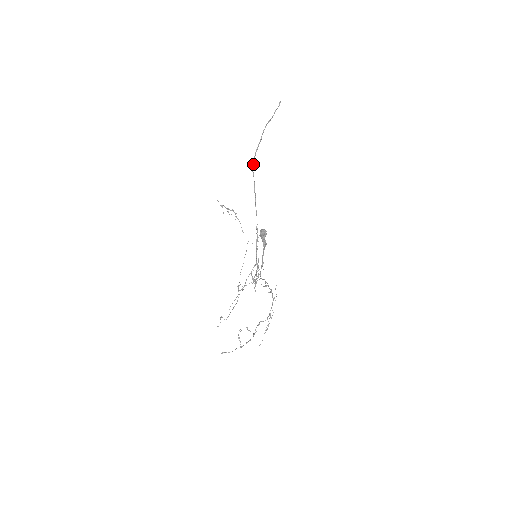
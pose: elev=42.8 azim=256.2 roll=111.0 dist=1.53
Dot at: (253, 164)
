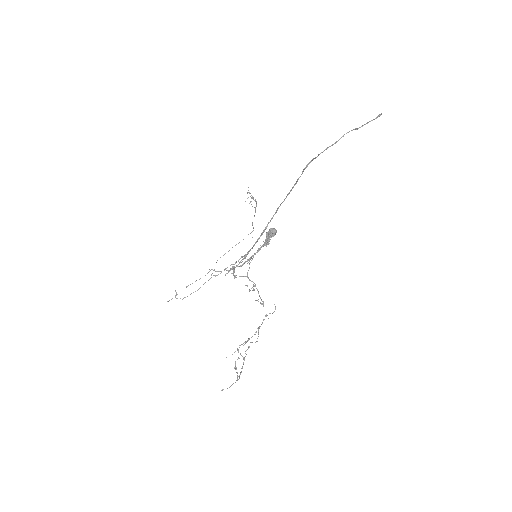
Dot at: occluded
